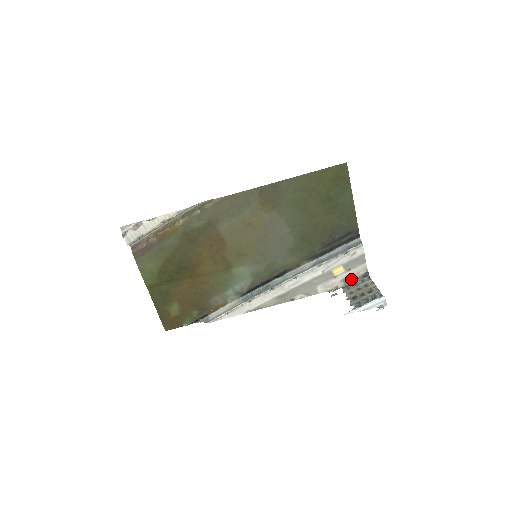
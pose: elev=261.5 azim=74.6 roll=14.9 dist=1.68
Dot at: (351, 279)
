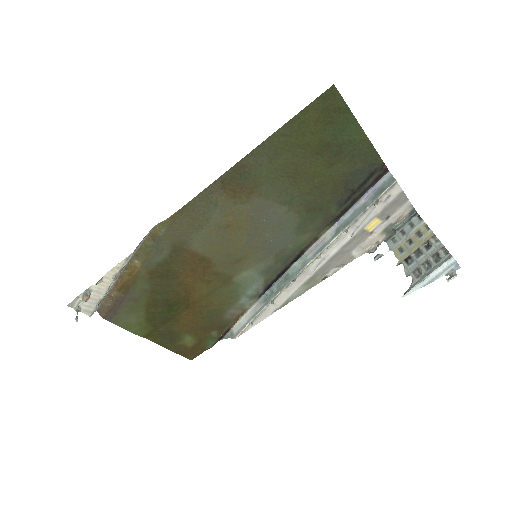
Dot at: (394, 226)
